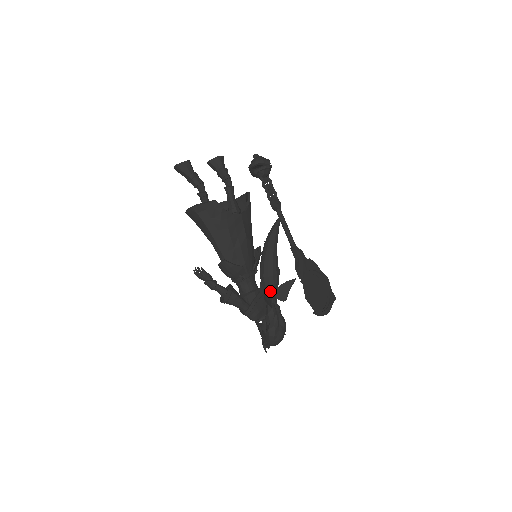
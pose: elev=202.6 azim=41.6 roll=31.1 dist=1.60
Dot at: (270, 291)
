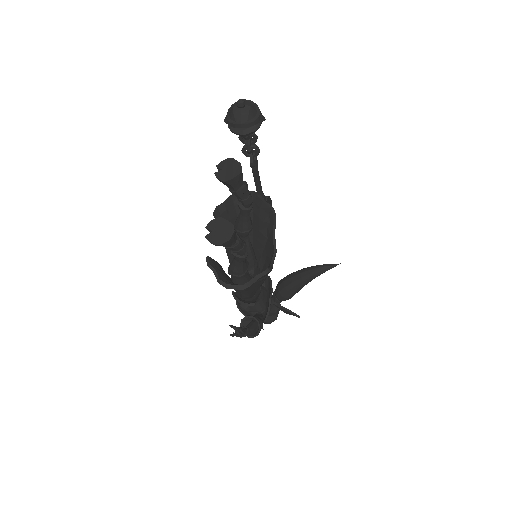
Dot at: occluded
